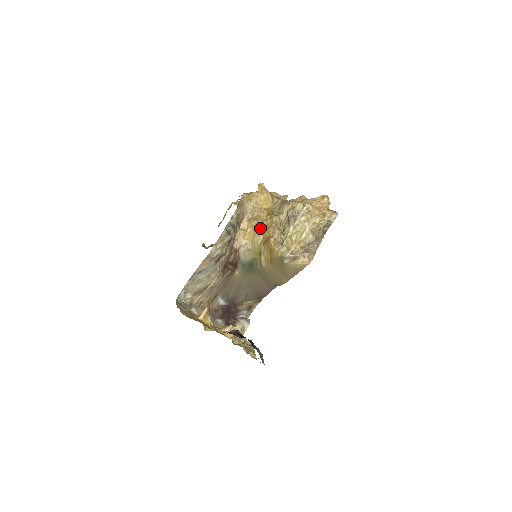
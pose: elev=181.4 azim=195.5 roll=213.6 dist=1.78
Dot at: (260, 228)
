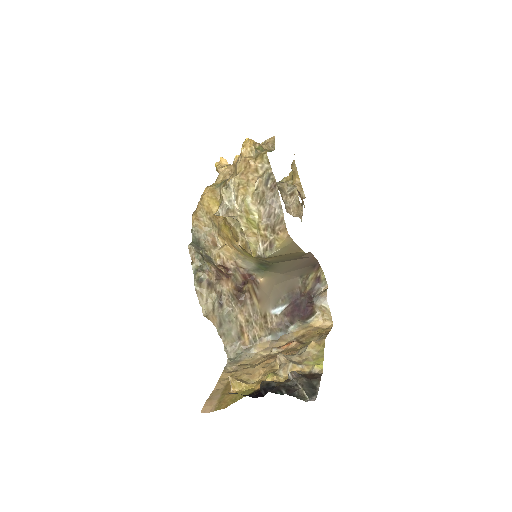
Dot at: (229, 235)
